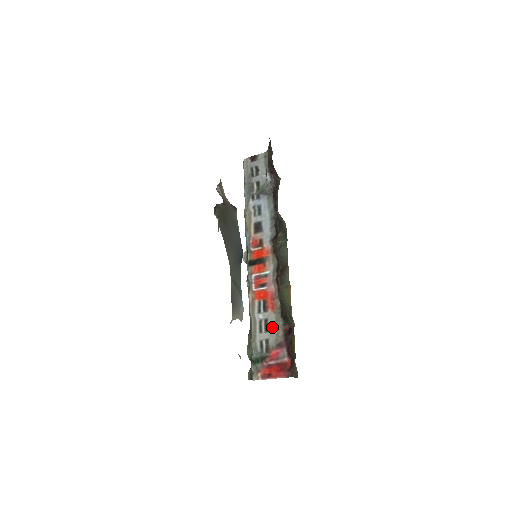
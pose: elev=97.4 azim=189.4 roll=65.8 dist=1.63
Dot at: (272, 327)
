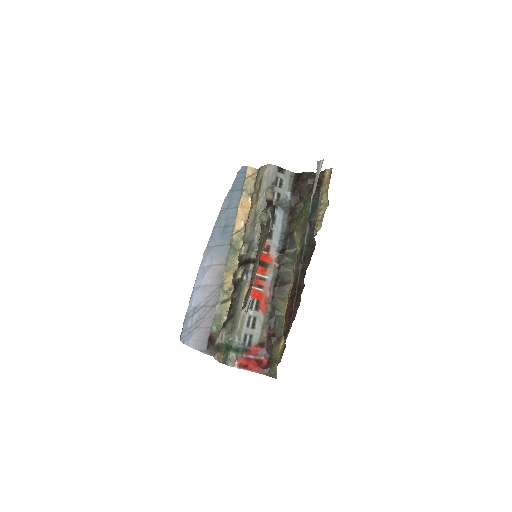
Dot at: (259, 326)
